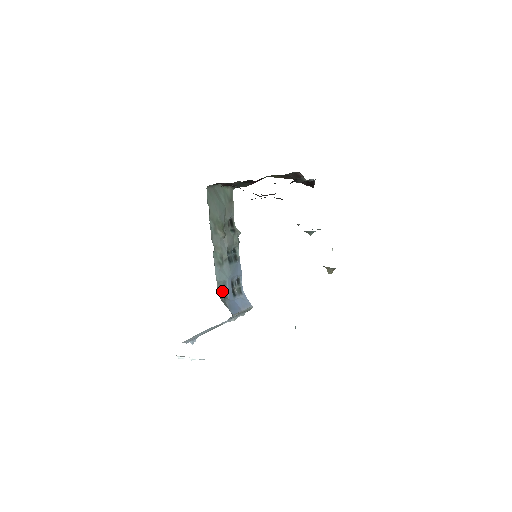
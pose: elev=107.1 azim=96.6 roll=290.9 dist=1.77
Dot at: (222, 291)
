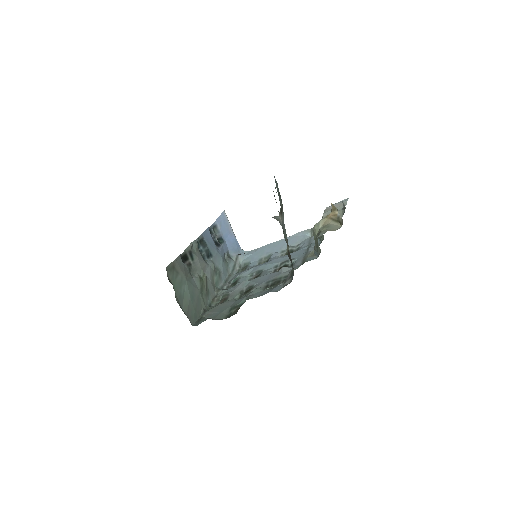
Dot at: (228, 263)
